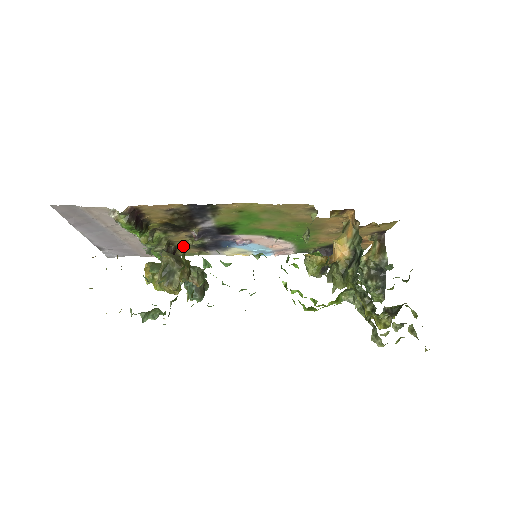
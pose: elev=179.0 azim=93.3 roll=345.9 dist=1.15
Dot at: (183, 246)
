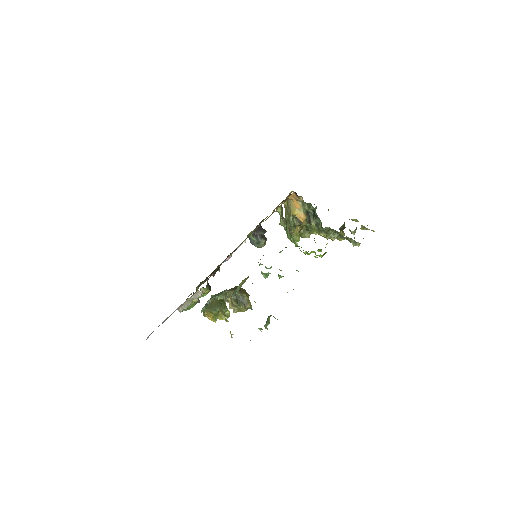
Dot at: occluded
